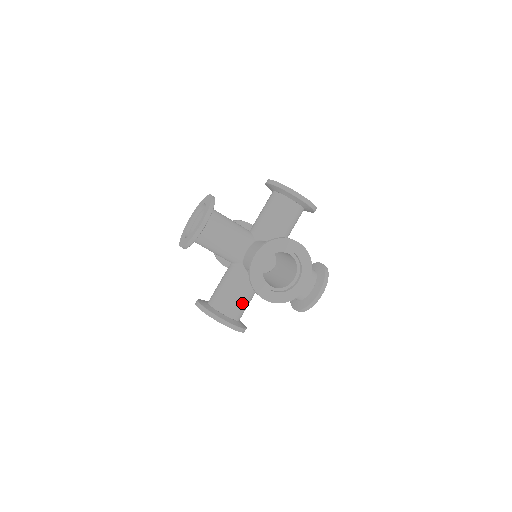
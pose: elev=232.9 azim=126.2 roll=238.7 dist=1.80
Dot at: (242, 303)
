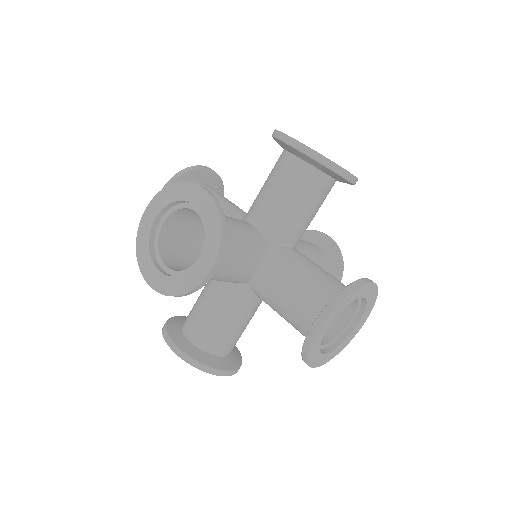
Dot at: (242, 332)
